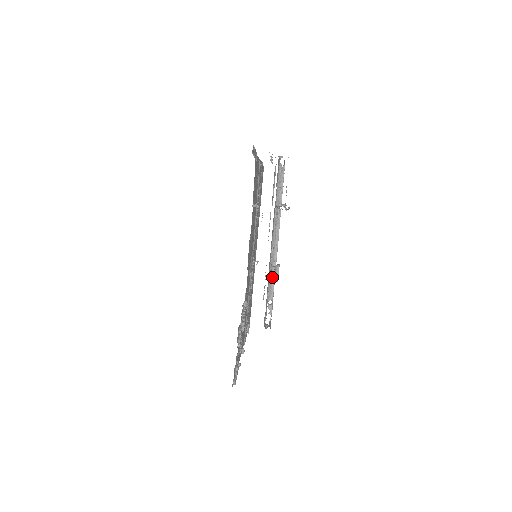
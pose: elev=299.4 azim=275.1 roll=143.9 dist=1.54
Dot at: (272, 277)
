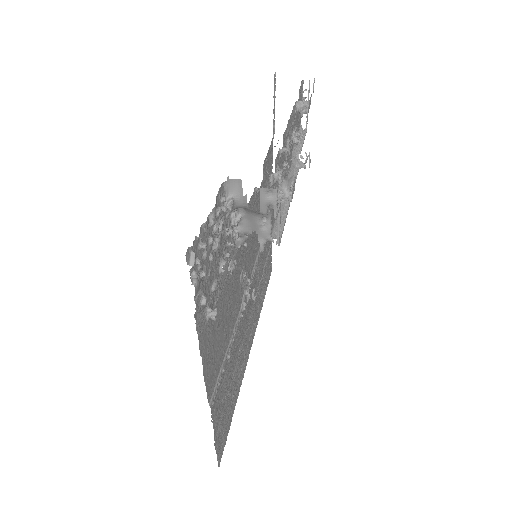
Dot at: (283, 186)
